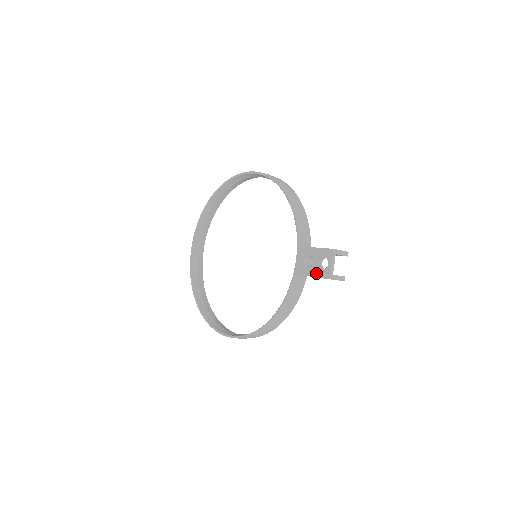
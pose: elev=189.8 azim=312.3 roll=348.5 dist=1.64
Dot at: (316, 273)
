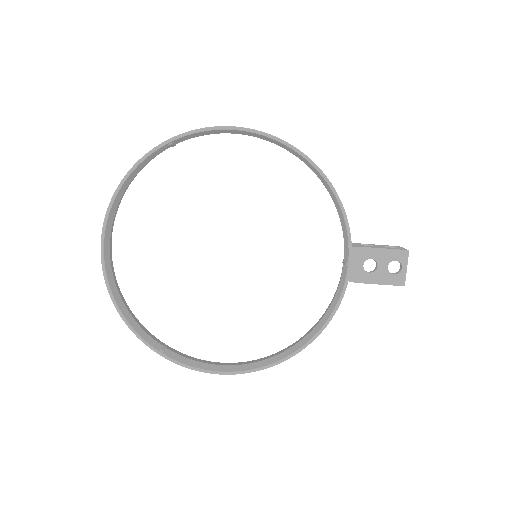
Dot at: (384, 280)
